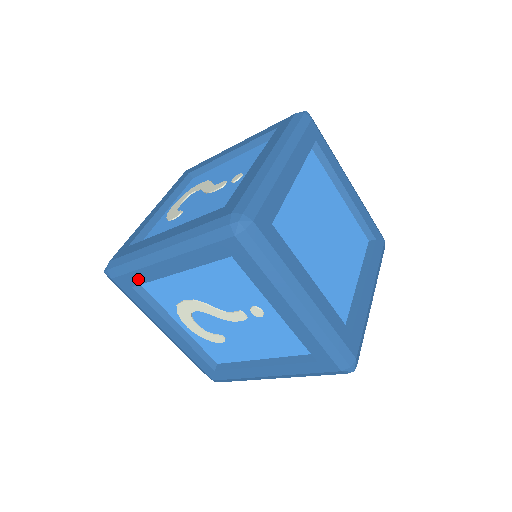
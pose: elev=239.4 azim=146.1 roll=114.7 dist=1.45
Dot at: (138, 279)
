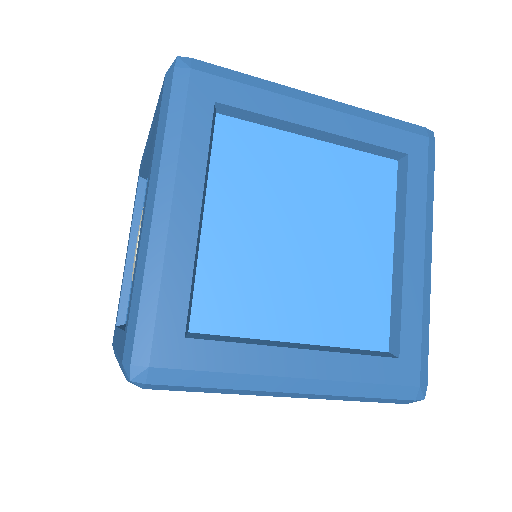
Dot at: occluded
